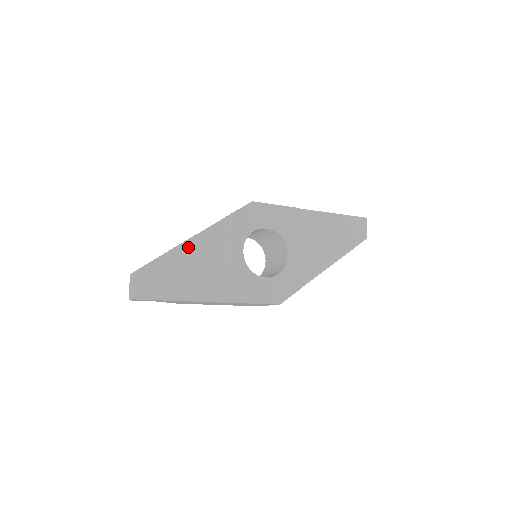
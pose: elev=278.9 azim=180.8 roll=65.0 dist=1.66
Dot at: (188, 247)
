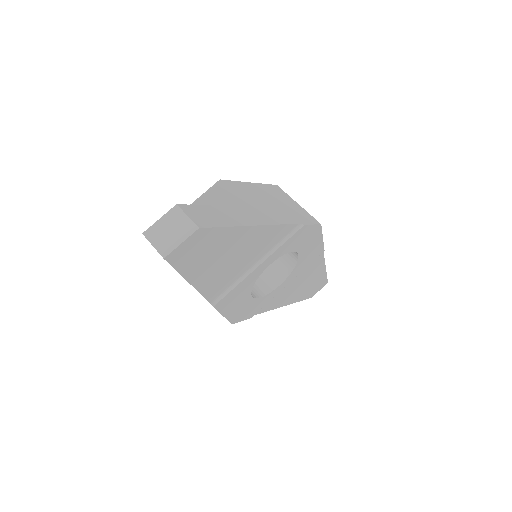
Dot at: (254, 233)
